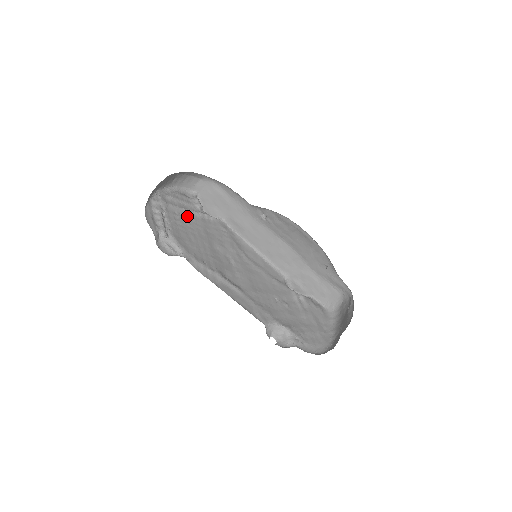
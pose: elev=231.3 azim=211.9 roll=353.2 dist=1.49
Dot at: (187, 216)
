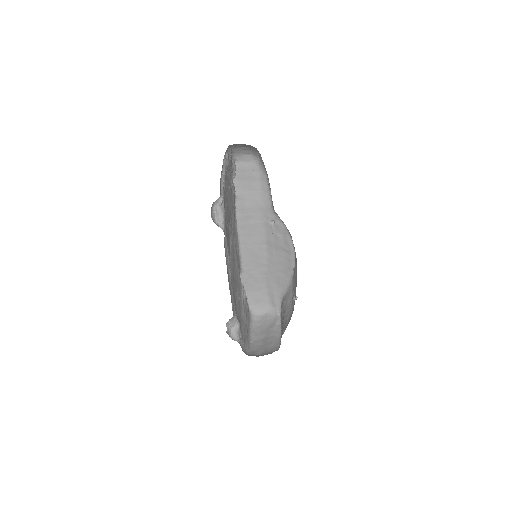
Dot at: (229, 183)
